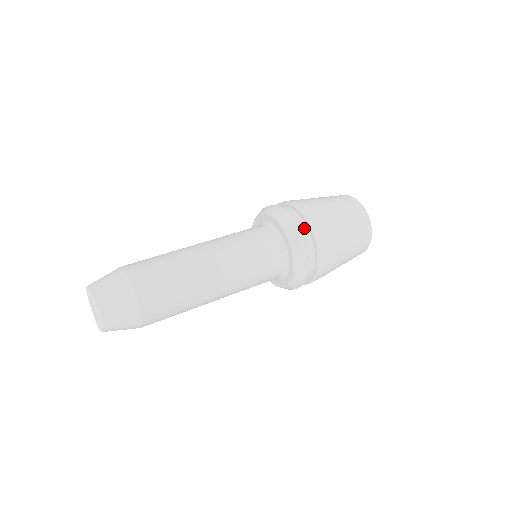
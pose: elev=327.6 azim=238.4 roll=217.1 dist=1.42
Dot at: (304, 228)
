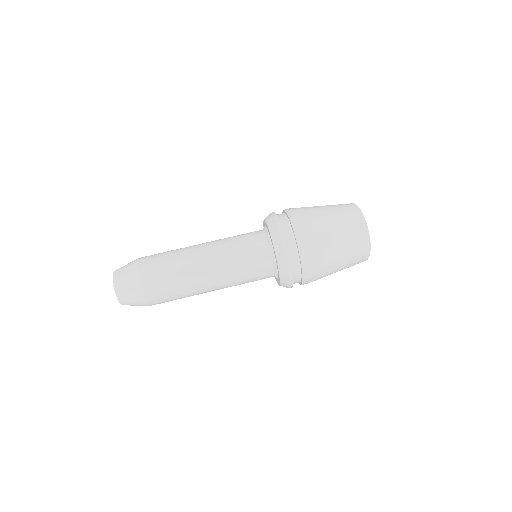
Dot at: (298, 273)
